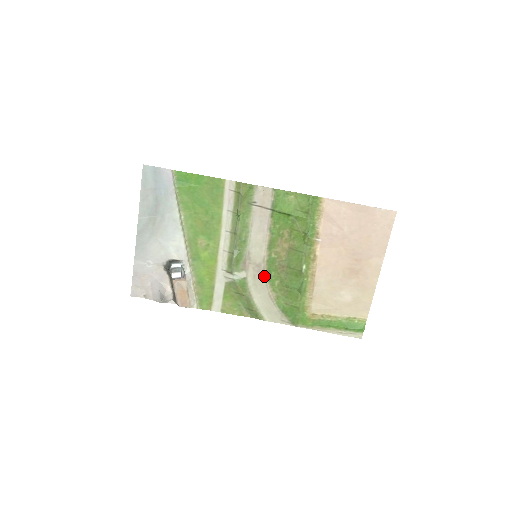
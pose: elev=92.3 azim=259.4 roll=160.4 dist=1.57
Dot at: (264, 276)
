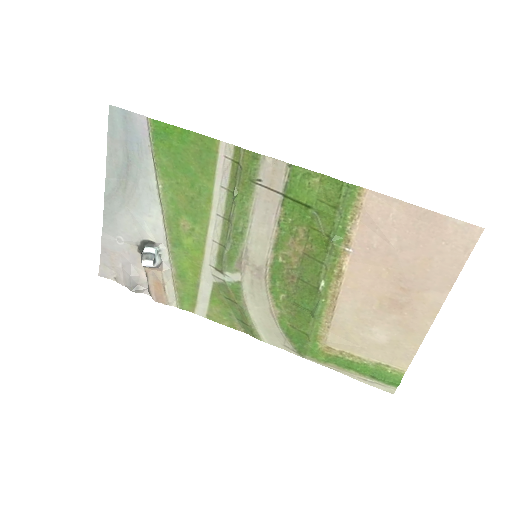
Dot at: (265, 284)
